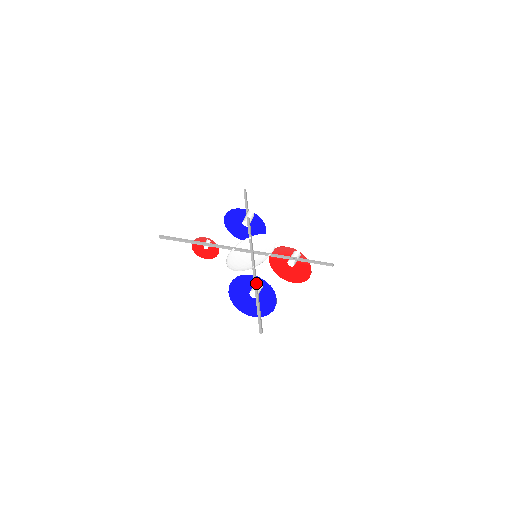
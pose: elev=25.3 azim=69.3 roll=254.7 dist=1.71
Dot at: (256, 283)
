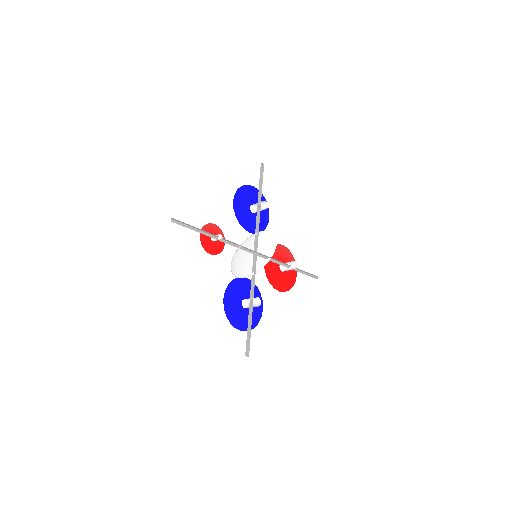
Dot at: occluded
